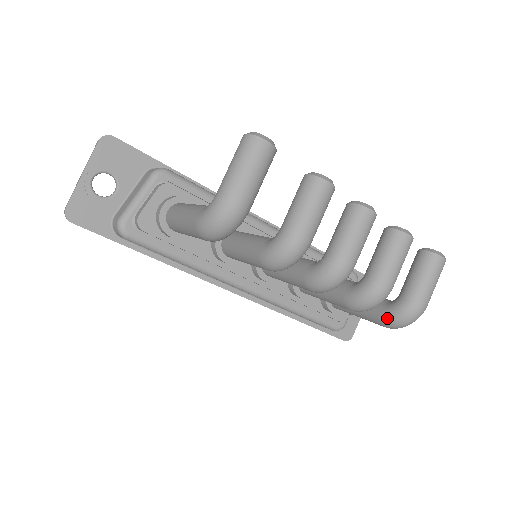
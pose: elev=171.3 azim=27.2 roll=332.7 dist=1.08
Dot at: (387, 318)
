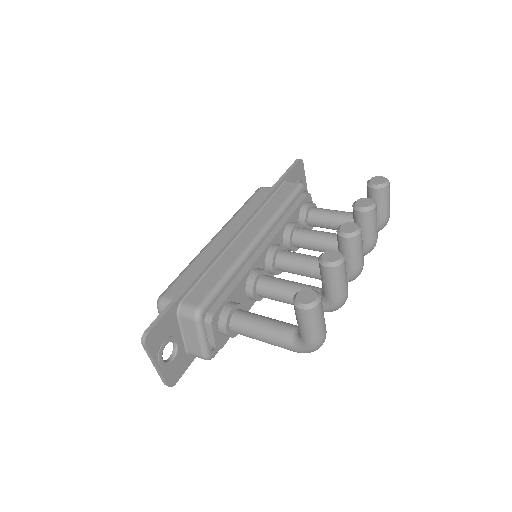
Dot at: occluded
